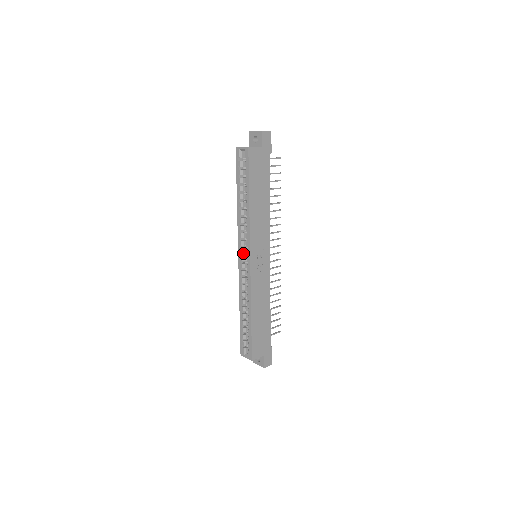
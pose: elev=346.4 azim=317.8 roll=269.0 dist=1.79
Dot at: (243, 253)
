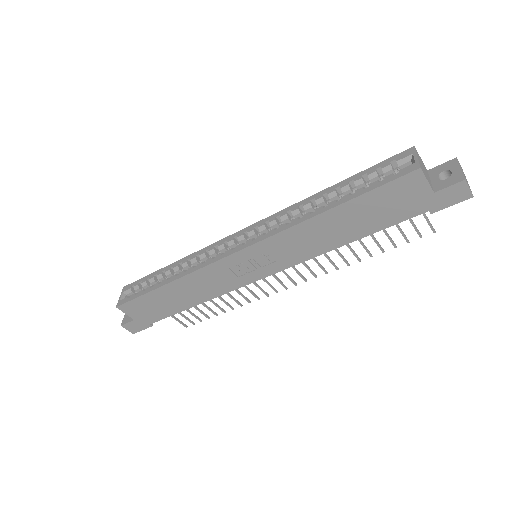
Dot at: (250, 234)
